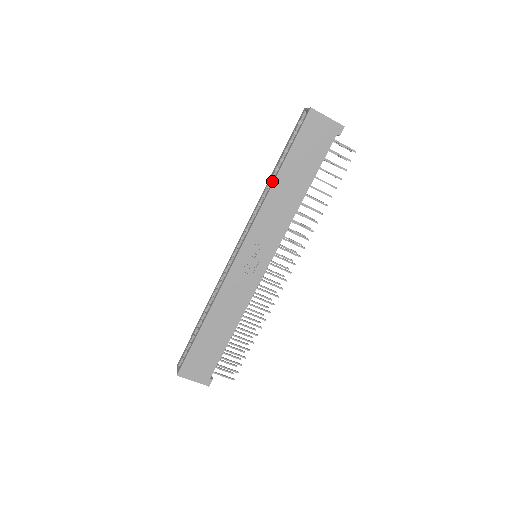
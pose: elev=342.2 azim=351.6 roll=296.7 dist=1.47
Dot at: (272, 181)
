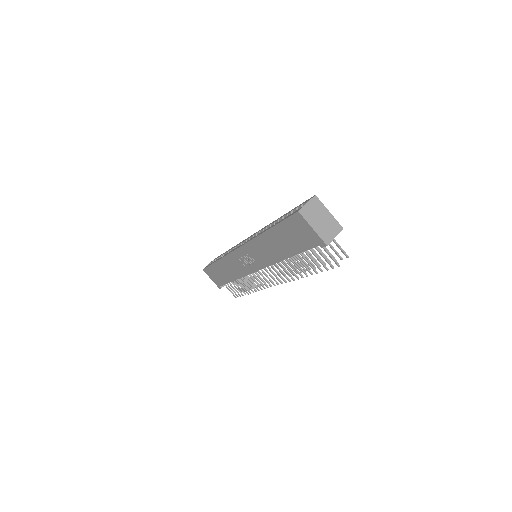
Dot at: (266, 229)
